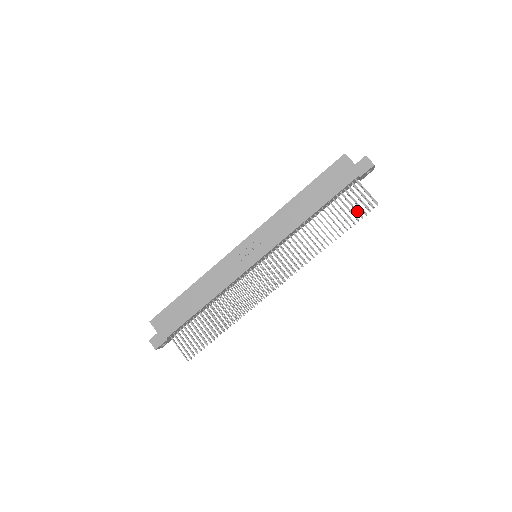
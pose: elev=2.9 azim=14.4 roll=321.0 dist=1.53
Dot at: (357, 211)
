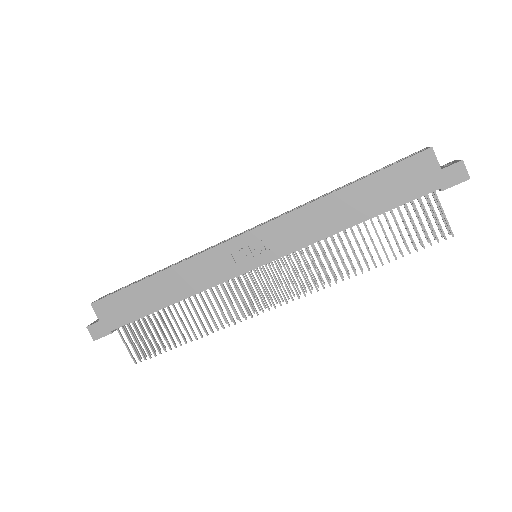
Dot at: (420, 238)
